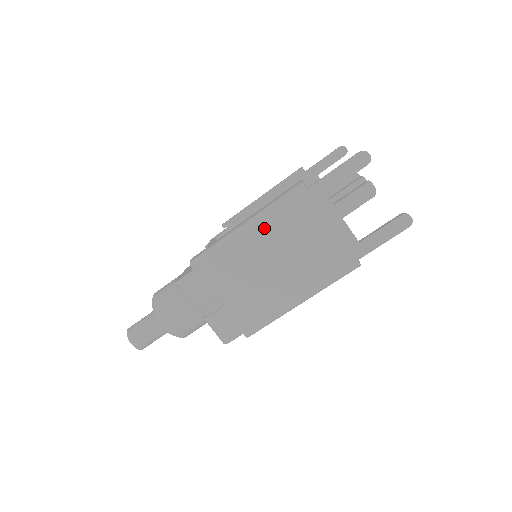
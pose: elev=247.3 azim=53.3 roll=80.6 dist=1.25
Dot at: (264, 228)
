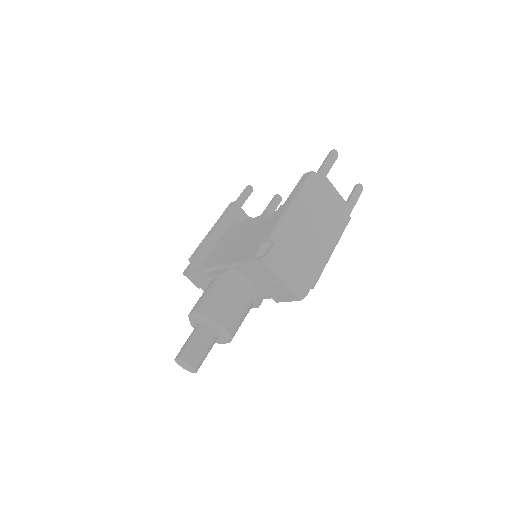
Dot at: (305, 203)
